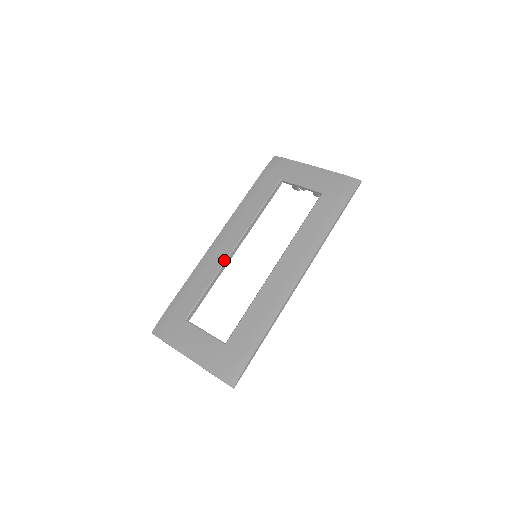
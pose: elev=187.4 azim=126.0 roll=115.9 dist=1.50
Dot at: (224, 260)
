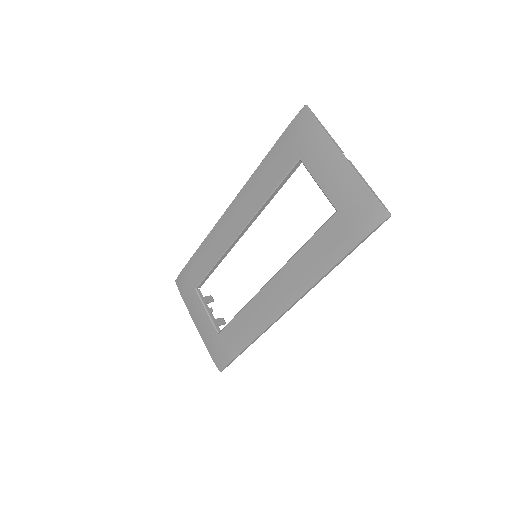
Dot at: (229, 244)
